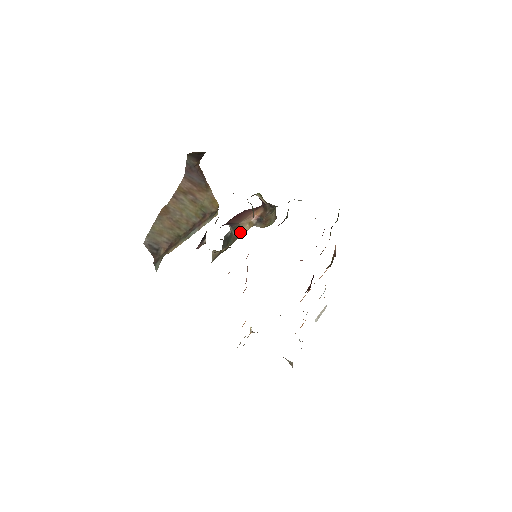
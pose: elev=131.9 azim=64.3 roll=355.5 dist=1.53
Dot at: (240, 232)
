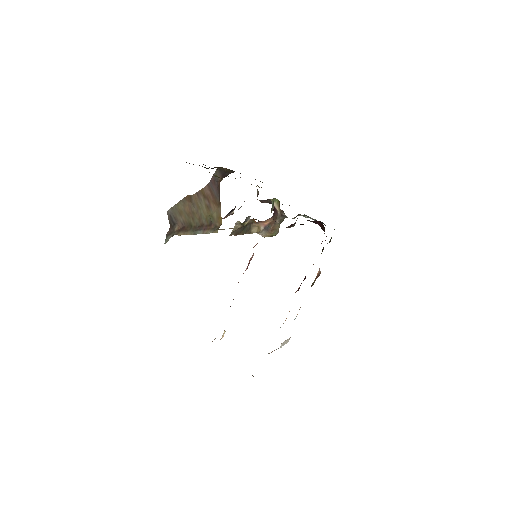
Dot at: (251, 229)
